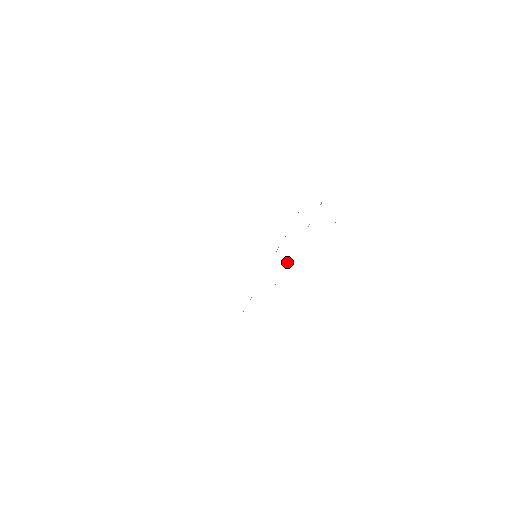
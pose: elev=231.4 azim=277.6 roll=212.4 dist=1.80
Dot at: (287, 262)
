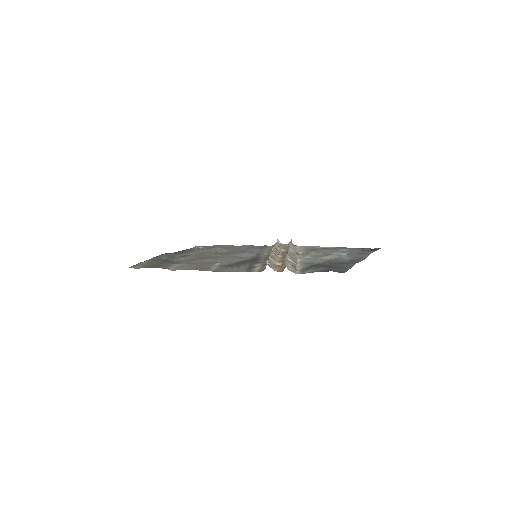
Dot at: (288, 249)
